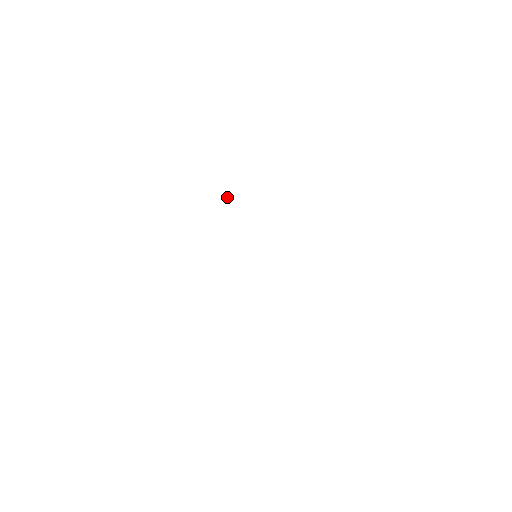
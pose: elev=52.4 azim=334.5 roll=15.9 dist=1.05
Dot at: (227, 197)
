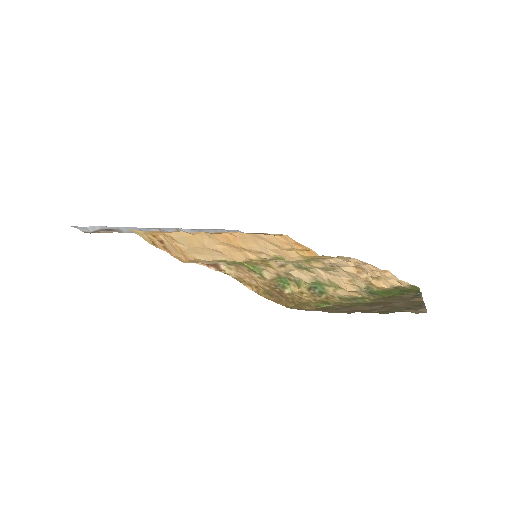
Dot at: (298, 285)
